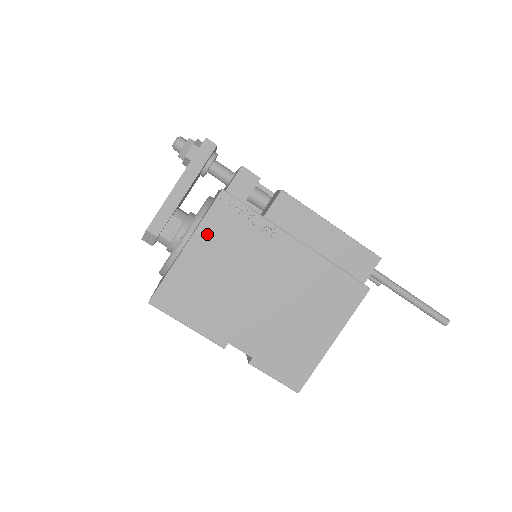
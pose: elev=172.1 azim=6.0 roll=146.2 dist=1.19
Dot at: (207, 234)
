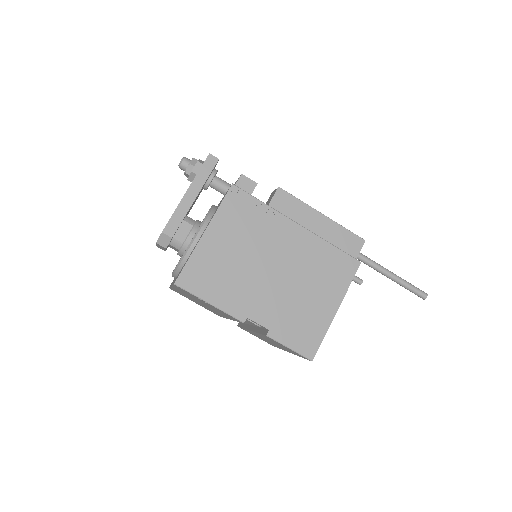
Dot at: (222, 221)
